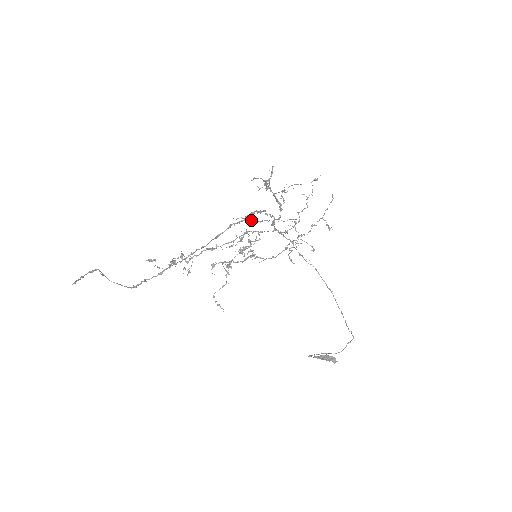
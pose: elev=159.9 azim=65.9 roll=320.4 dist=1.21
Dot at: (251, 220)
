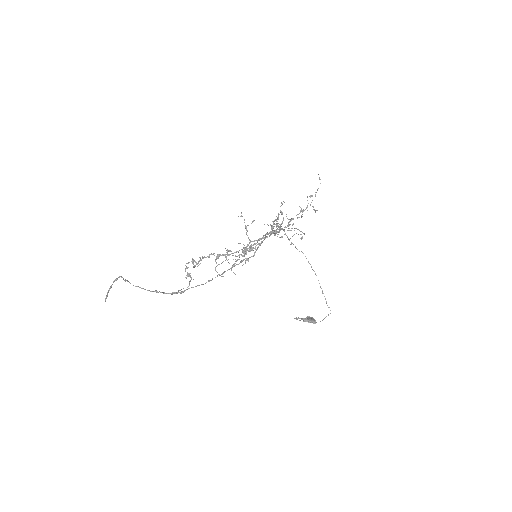
Dot at: occluded
